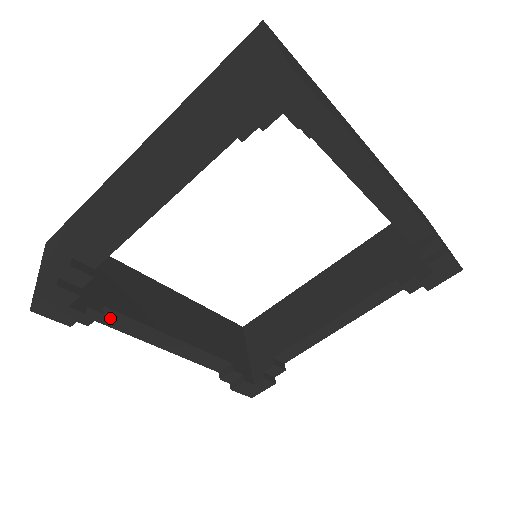
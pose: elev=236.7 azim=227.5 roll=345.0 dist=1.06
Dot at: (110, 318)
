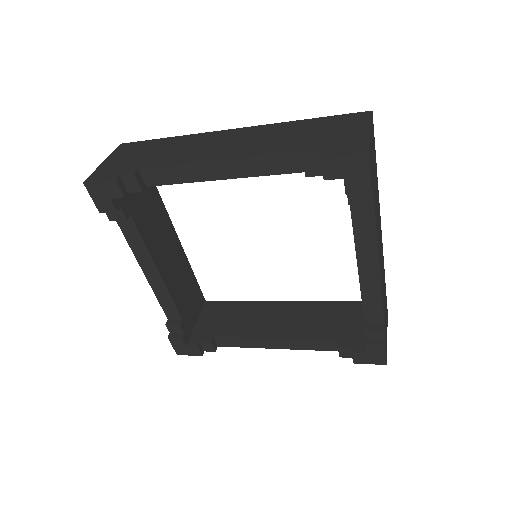
Dot at: (128, 226)
